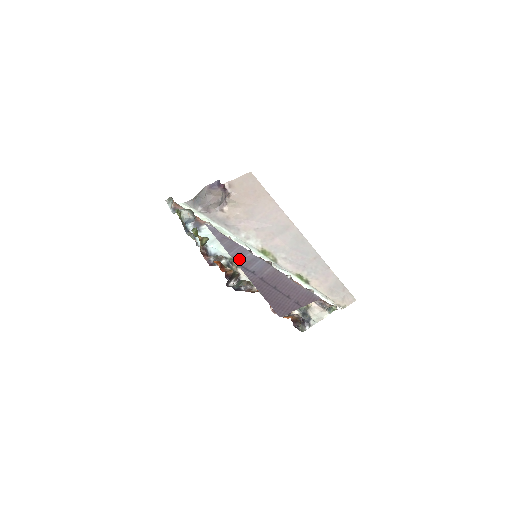
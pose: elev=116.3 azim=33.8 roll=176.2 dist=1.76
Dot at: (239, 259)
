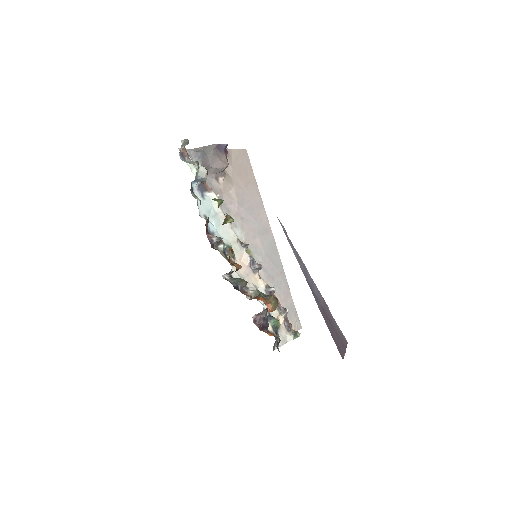
Dot at: (307, 278)
